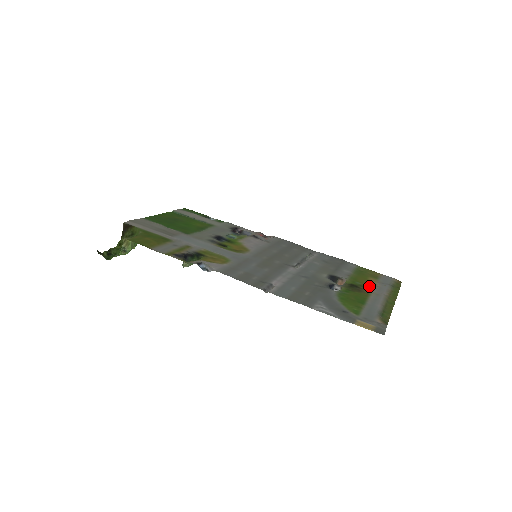
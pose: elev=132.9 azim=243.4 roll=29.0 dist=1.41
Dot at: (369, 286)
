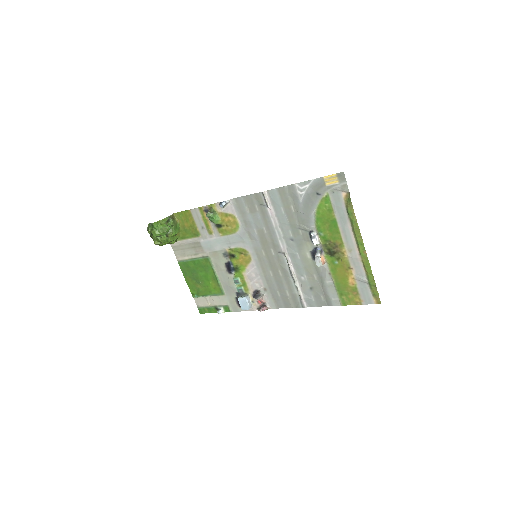
Dot at: (345, 263)
